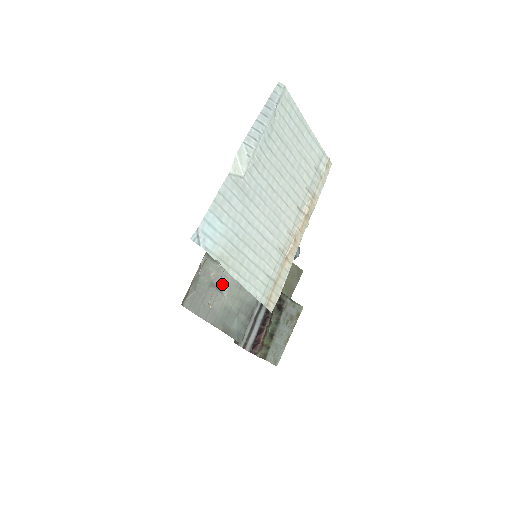
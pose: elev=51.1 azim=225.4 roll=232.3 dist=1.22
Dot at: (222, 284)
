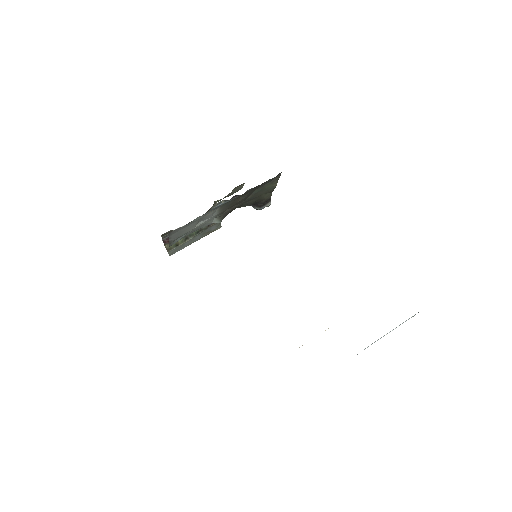
Dot at: (205, 219)
